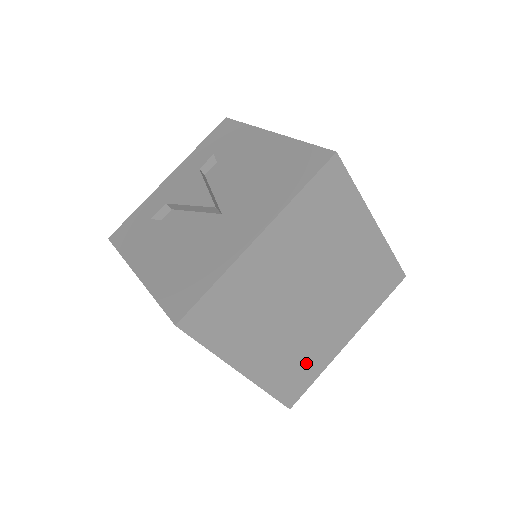
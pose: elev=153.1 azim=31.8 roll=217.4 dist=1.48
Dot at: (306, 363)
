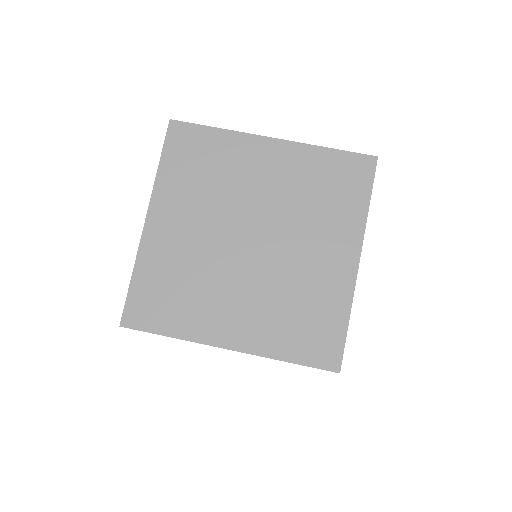
Dot at: (181, 301)
